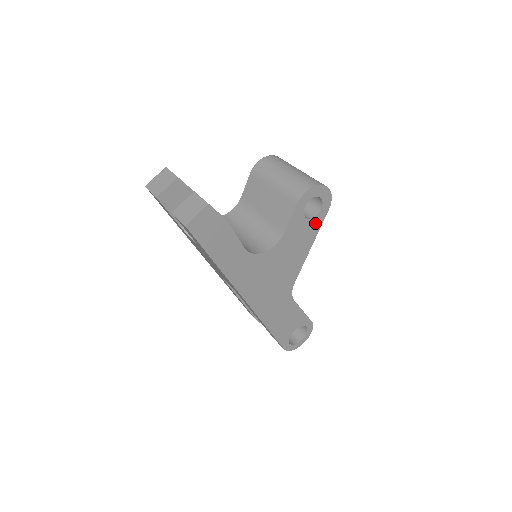
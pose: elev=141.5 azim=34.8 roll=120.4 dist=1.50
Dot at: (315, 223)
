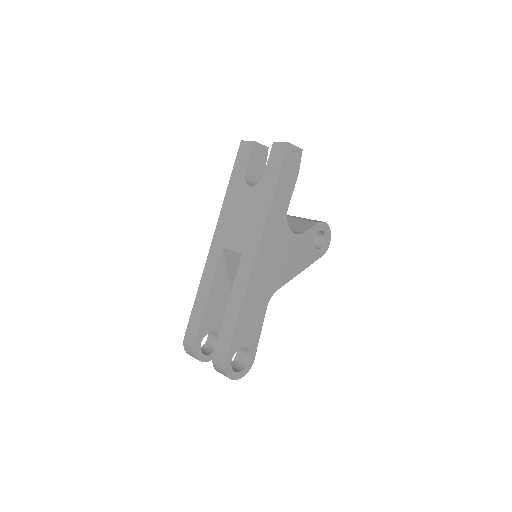
Dot at: (313, 255)
